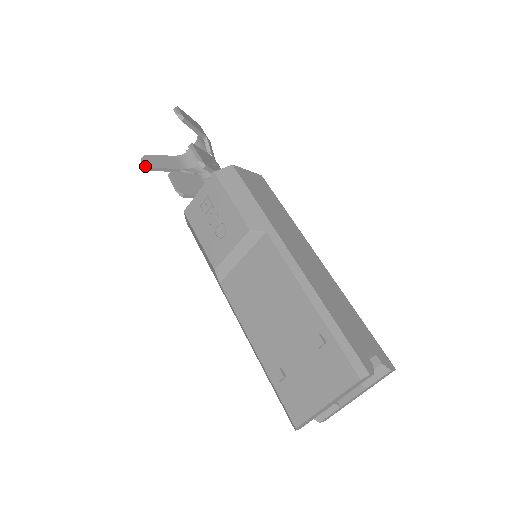
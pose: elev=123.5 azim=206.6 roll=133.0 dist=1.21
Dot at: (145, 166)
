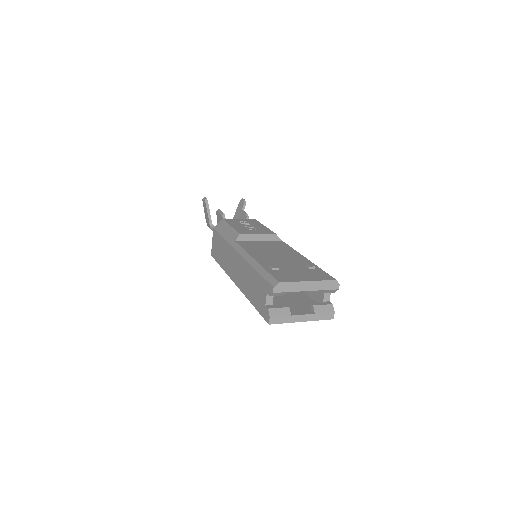
Dot at: (206, 200)
